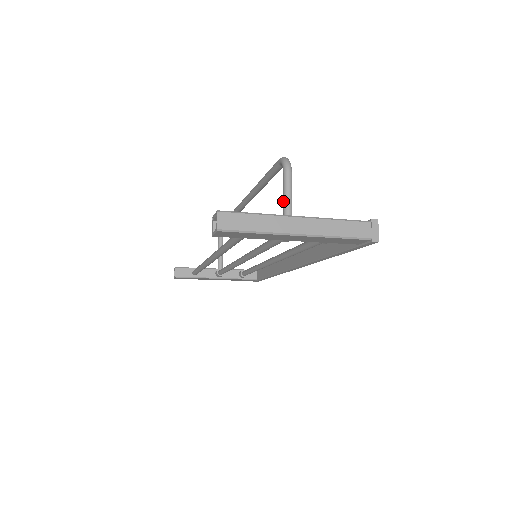
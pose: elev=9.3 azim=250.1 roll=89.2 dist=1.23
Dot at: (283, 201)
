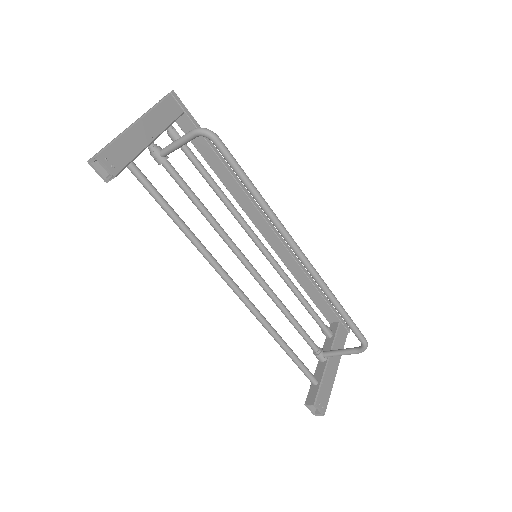
Dot at: (339, 355)
